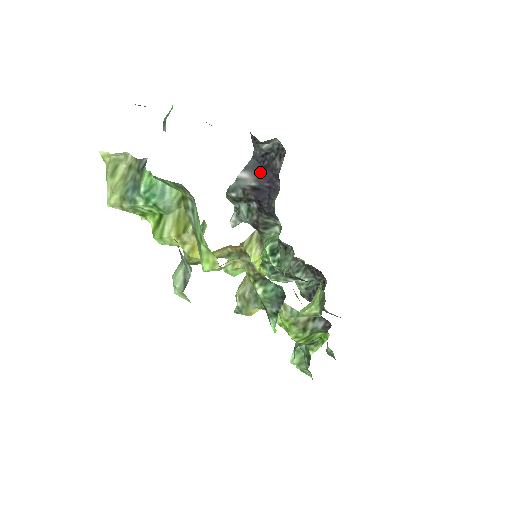
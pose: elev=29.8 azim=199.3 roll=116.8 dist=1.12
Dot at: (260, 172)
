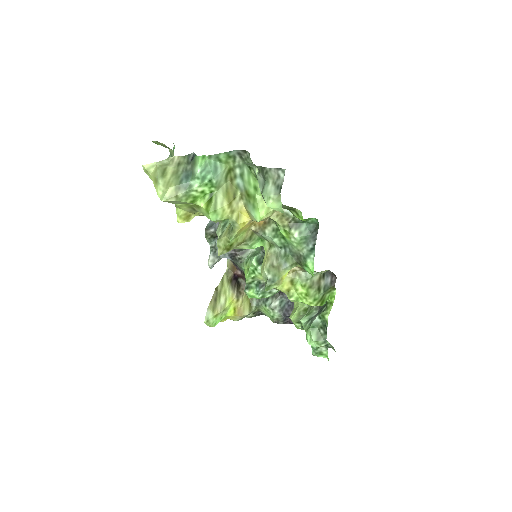
Dot at: occluded
